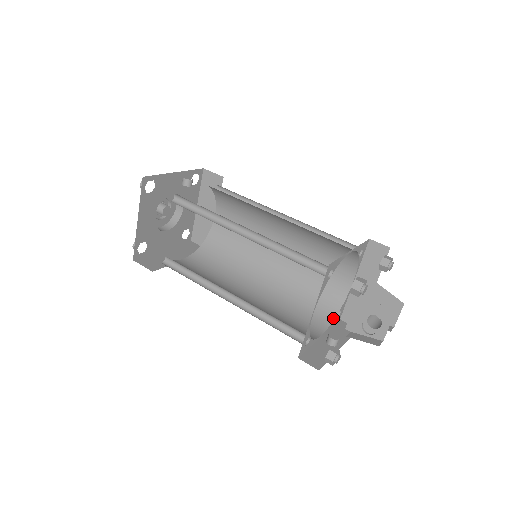
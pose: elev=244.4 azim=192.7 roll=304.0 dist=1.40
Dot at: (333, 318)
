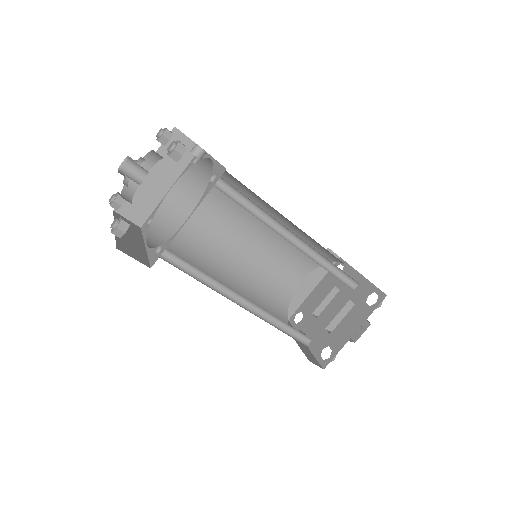
Dot at: (287, 314)
